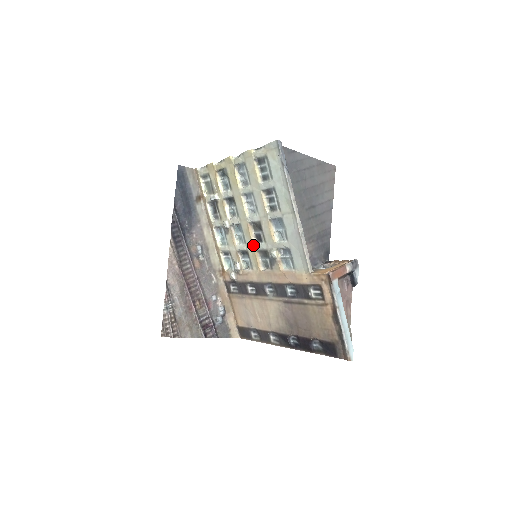
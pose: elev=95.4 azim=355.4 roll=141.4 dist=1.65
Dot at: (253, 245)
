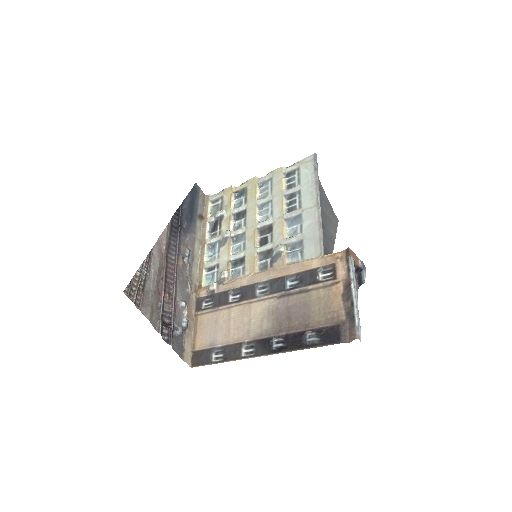
Dot at: (255, 247)
